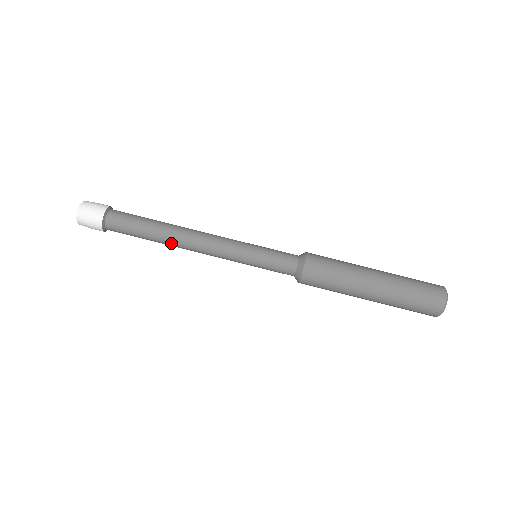
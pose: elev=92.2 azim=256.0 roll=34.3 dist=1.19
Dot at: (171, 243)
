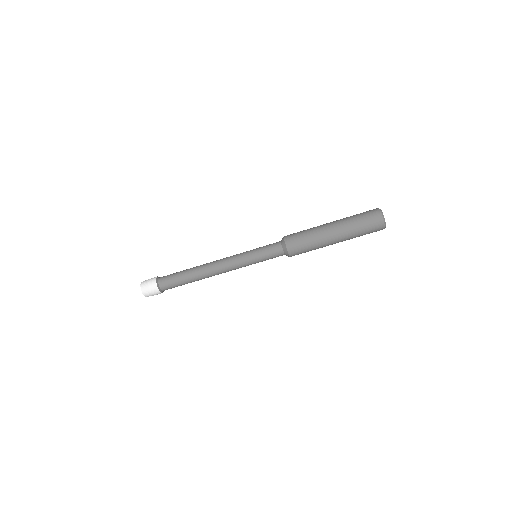
Dot at: (202, 276)
